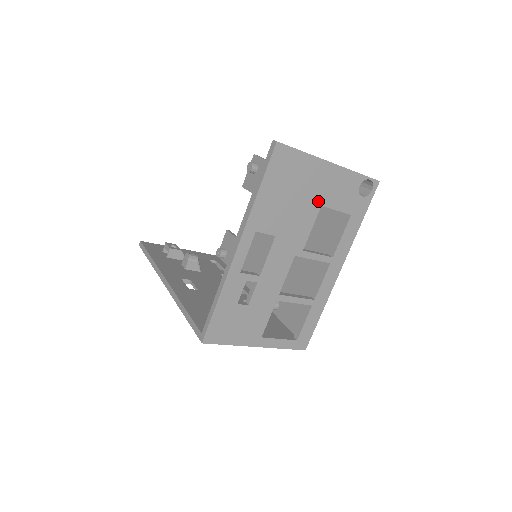
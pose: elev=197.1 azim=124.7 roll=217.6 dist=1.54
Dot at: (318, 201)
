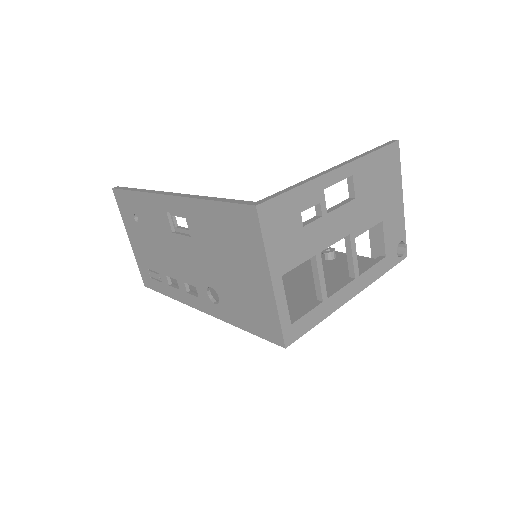
Dot at: (383, 214)
